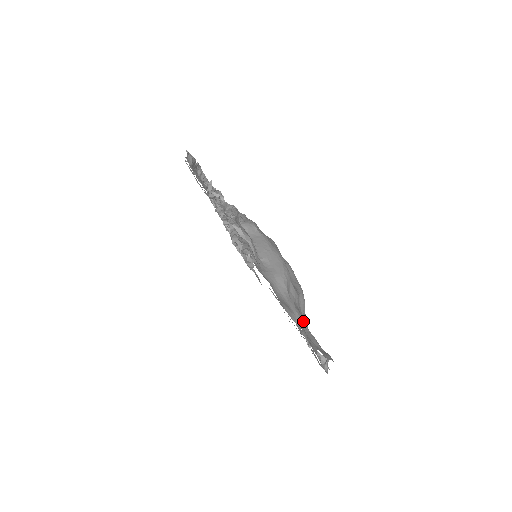
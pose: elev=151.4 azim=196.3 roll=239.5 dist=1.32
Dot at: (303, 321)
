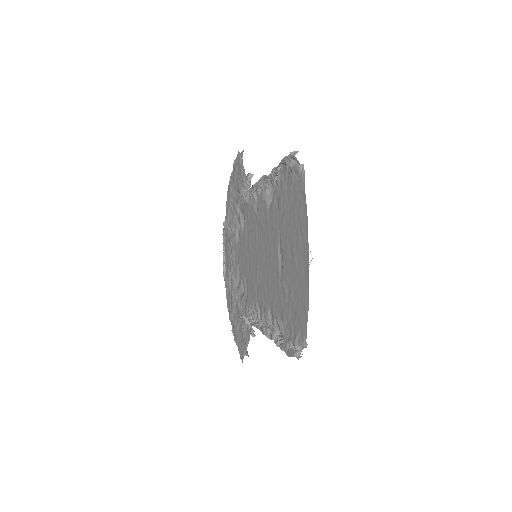
Dot at: occluded
